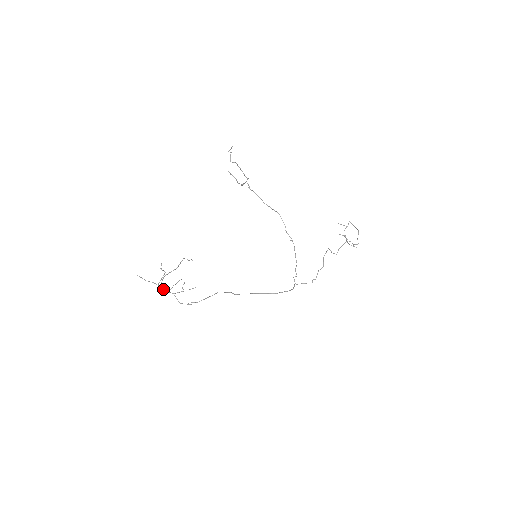
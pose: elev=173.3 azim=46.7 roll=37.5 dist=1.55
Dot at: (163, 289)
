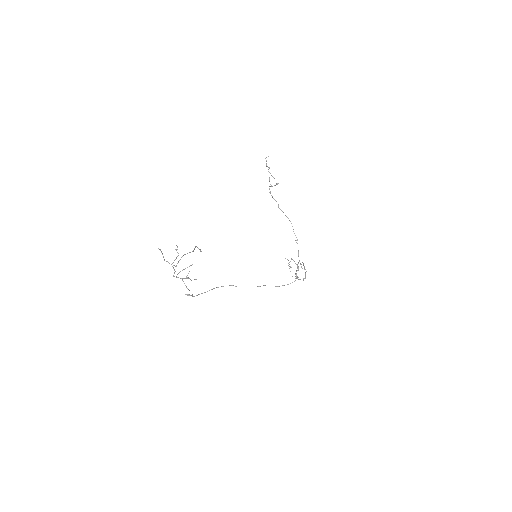
Dot at: (175, 271)
